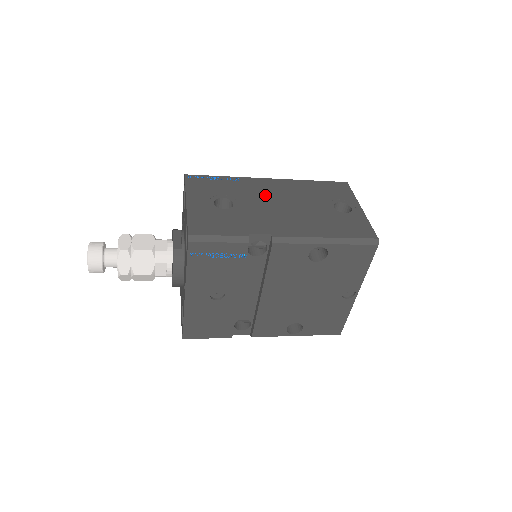
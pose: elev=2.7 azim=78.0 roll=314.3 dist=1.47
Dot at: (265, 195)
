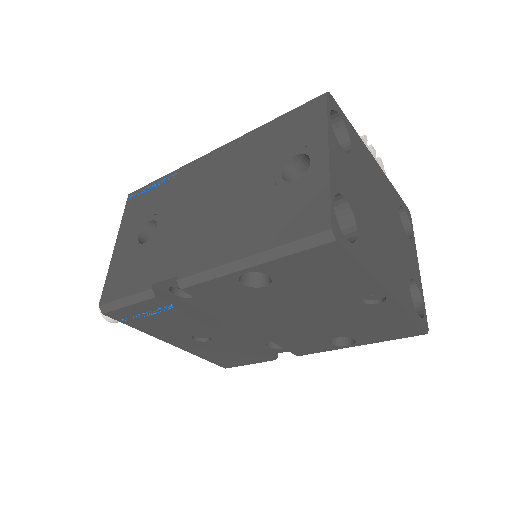
Dot at: (195, 192)
